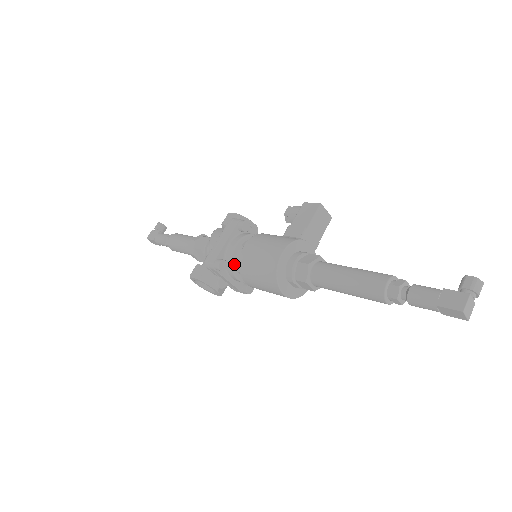
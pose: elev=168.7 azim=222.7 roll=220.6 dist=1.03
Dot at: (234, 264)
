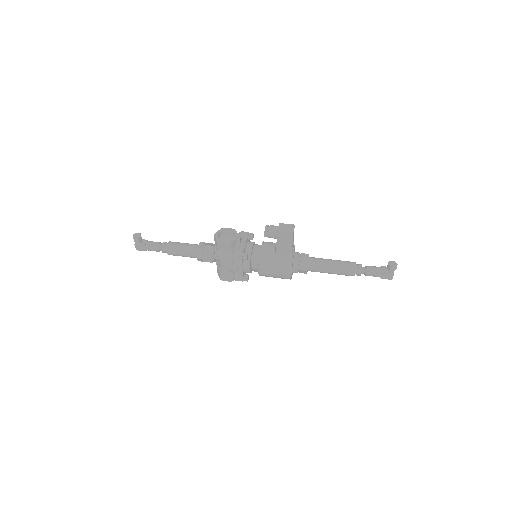
Dot at: (251, 271)
